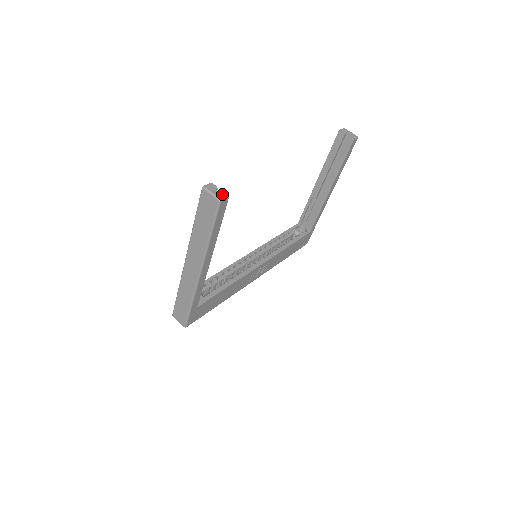
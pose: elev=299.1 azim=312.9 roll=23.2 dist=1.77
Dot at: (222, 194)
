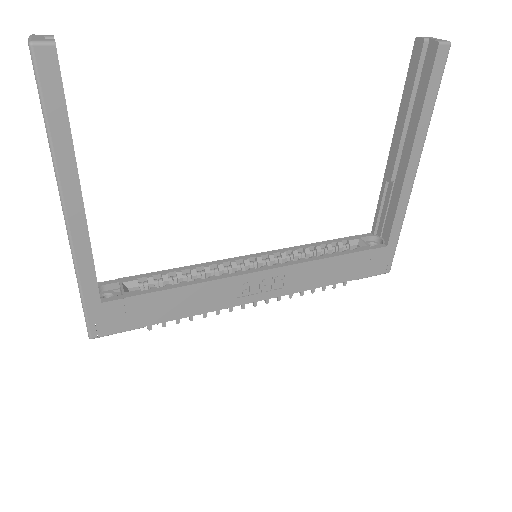
Dot at: (46, 39)
